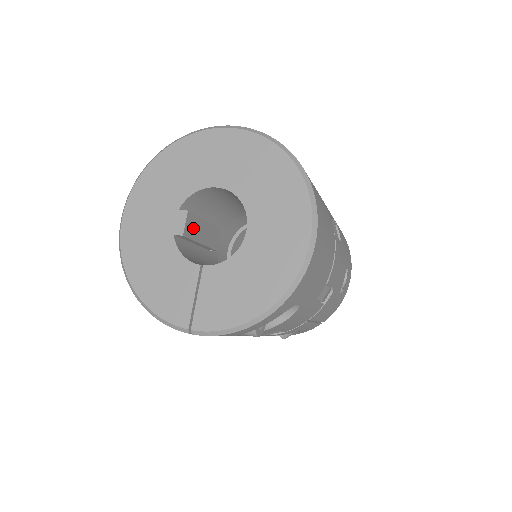
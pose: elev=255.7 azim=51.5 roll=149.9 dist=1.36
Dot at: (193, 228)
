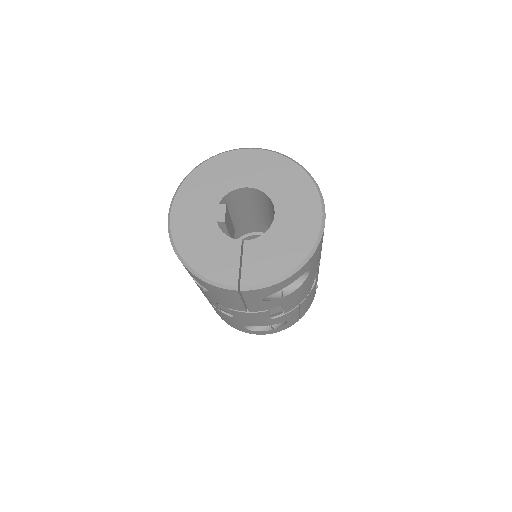
Dot at: (227, 219)
